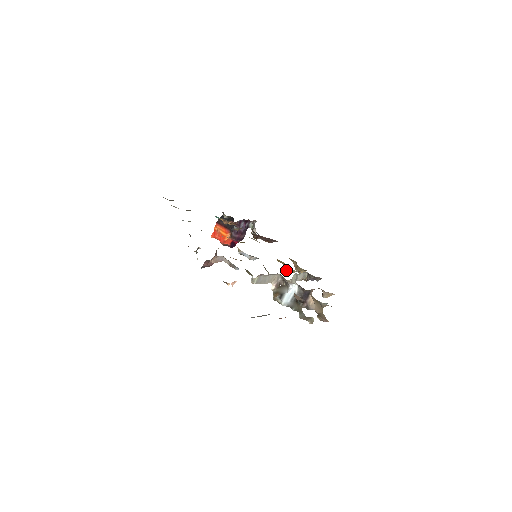
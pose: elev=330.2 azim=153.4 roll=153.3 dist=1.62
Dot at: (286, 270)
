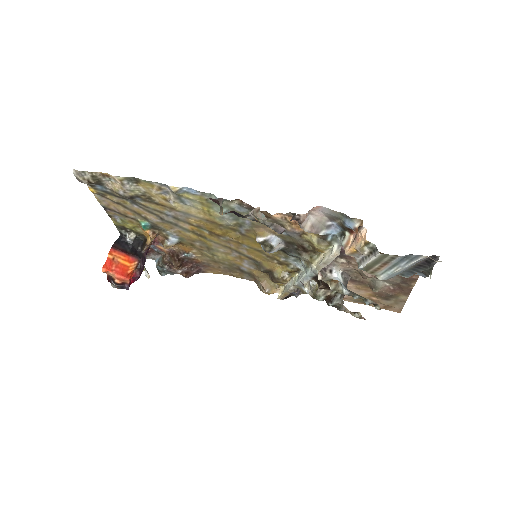
Dot at: (280, 278)
